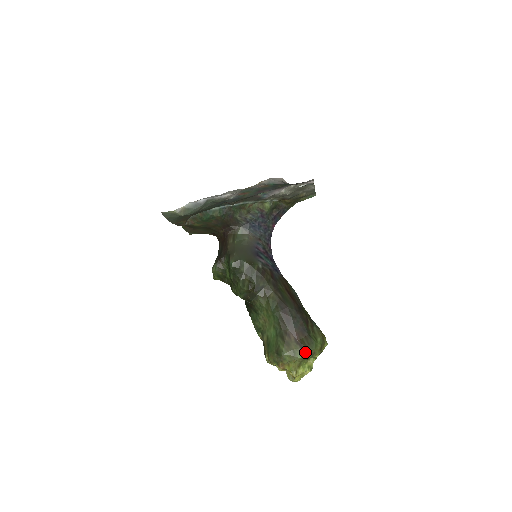
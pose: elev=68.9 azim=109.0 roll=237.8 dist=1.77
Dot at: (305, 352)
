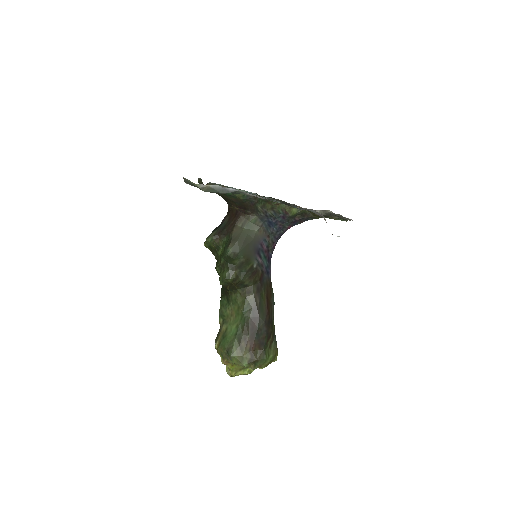
Dot at: (253, 363)
